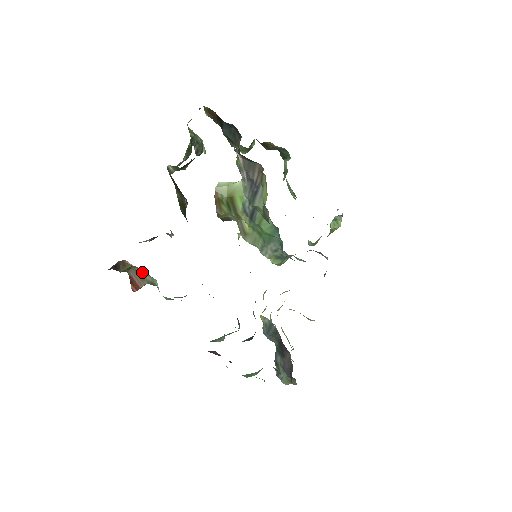
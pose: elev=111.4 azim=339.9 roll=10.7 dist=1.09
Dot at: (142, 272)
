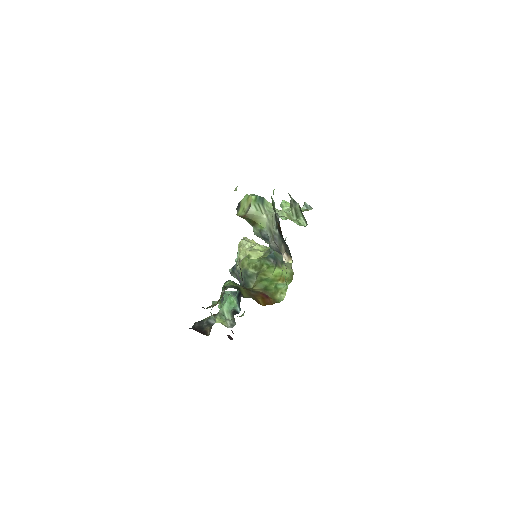
Dot at: occluded
